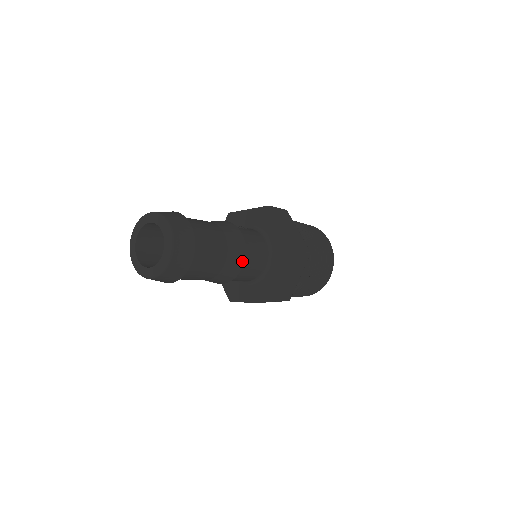
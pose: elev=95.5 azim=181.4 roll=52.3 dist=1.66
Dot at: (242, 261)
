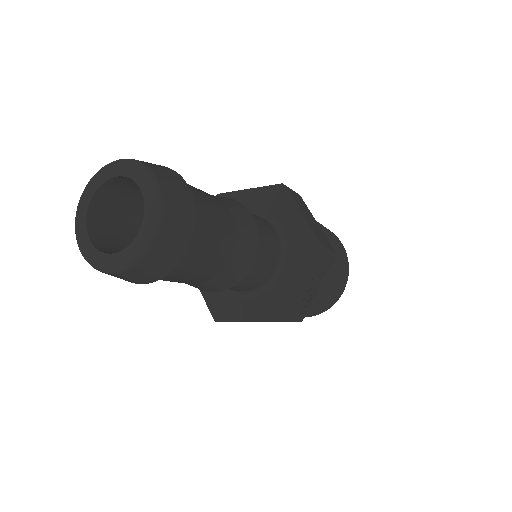
Dot at: (246, 210)
